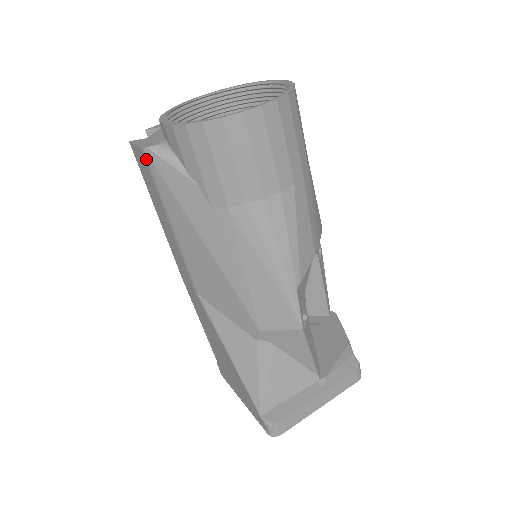
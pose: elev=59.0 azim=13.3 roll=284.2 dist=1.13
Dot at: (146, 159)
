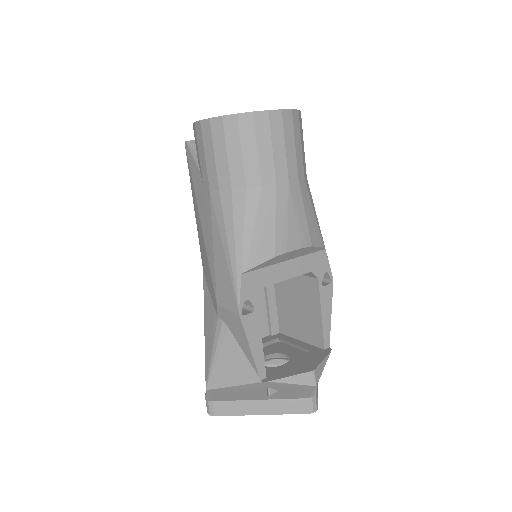
Dot at: (186, 151)
